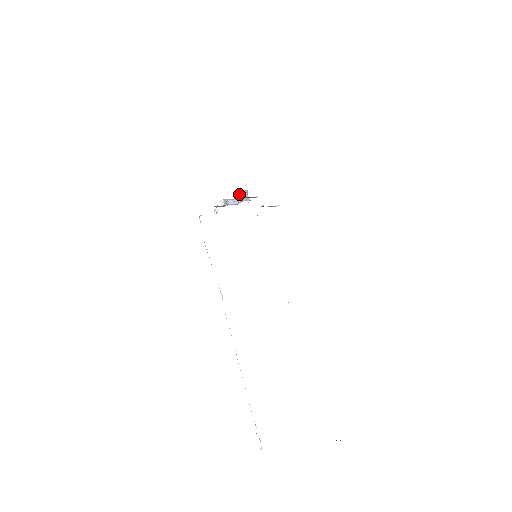
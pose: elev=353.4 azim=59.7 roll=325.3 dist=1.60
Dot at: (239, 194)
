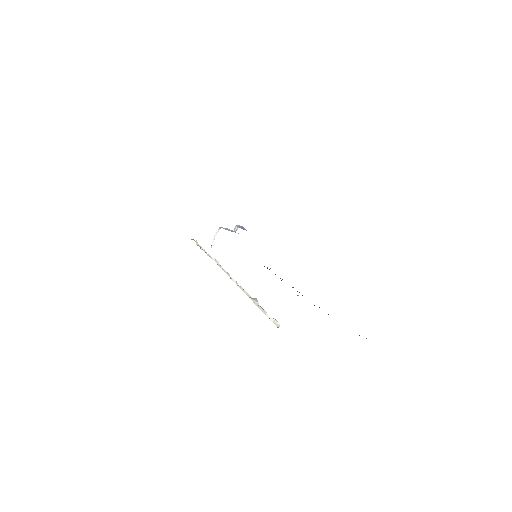
Dot at: (236, 226)
